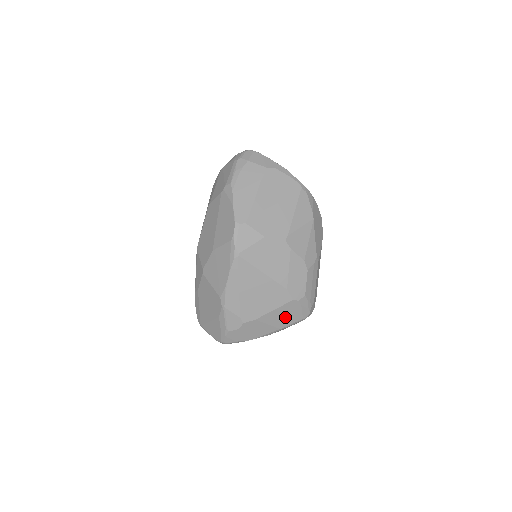
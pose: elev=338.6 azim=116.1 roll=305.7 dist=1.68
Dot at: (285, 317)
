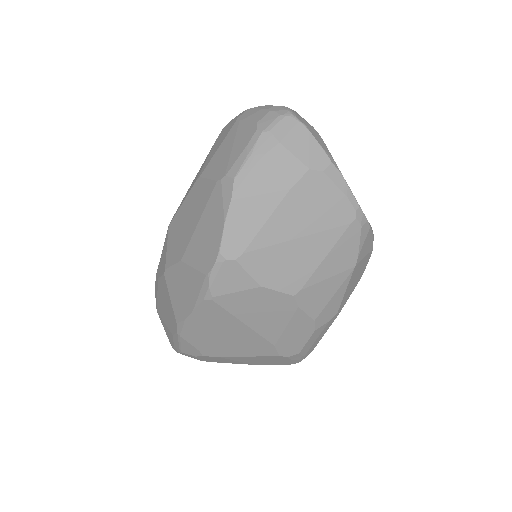
Dot at: (264, 361)
